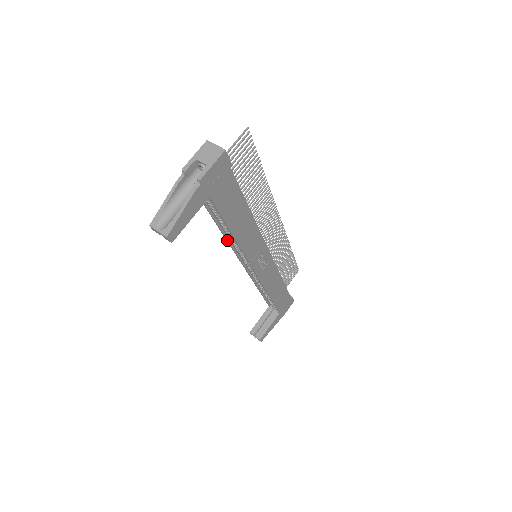
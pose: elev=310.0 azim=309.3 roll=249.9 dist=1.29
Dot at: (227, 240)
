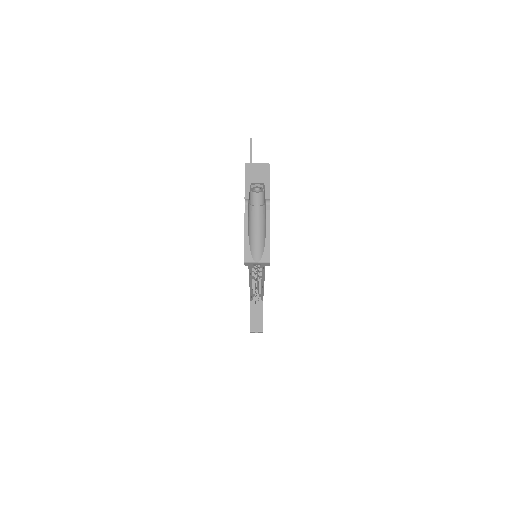
Dot at: occluded
